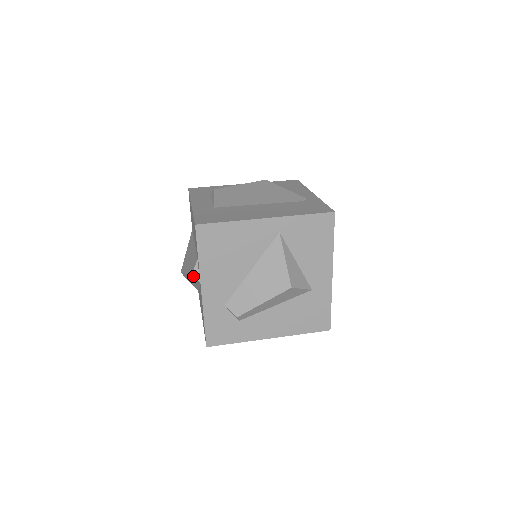
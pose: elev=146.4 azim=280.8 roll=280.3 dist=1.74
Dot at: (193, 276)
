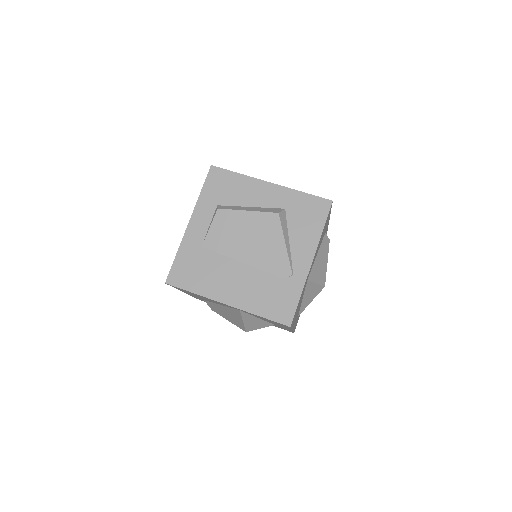
Dot at: occluded
